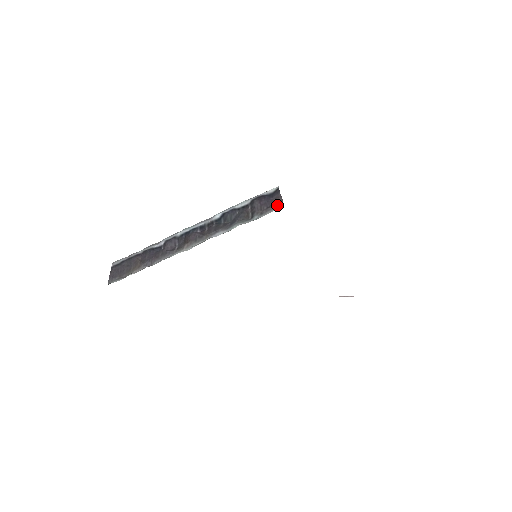
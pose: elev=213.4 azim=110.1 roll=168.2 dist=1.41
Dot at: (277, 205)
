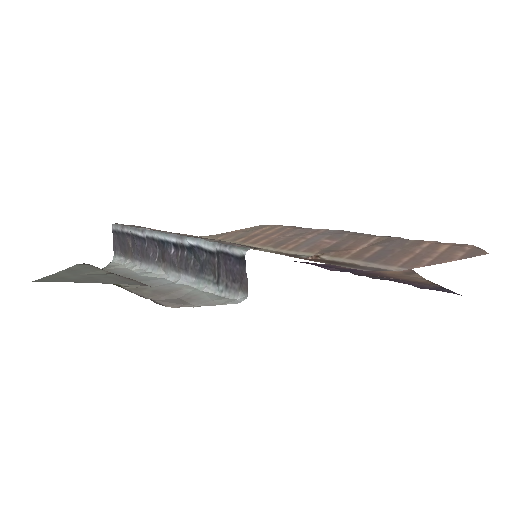
Dot at: (241, 289)
